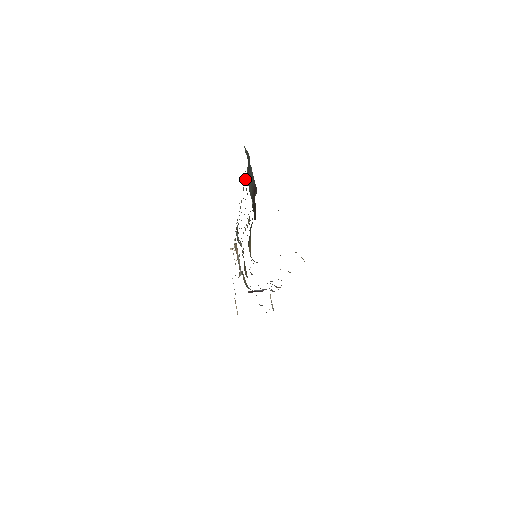
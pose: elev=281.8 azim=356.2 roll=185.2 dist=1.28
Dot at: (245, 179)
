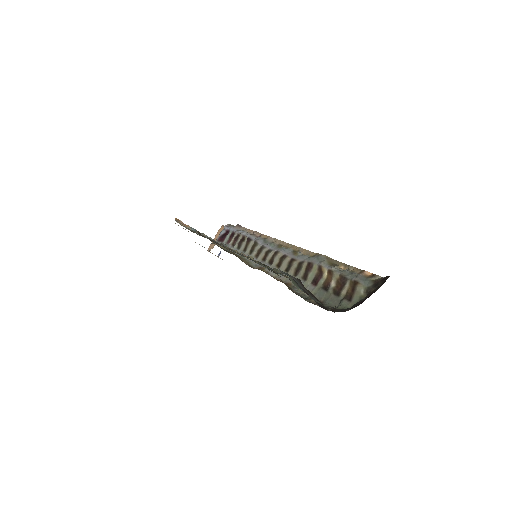
Dot at: (261, 263)
